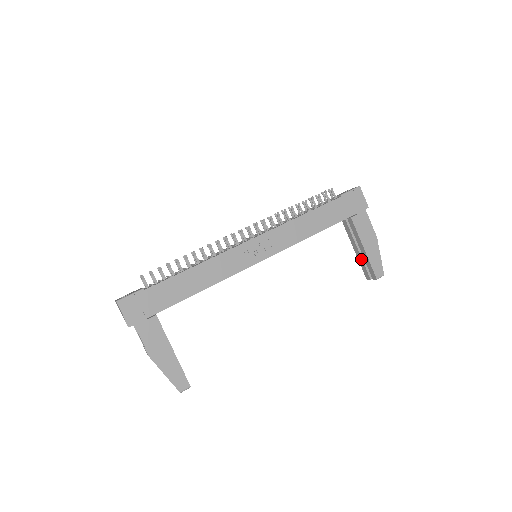
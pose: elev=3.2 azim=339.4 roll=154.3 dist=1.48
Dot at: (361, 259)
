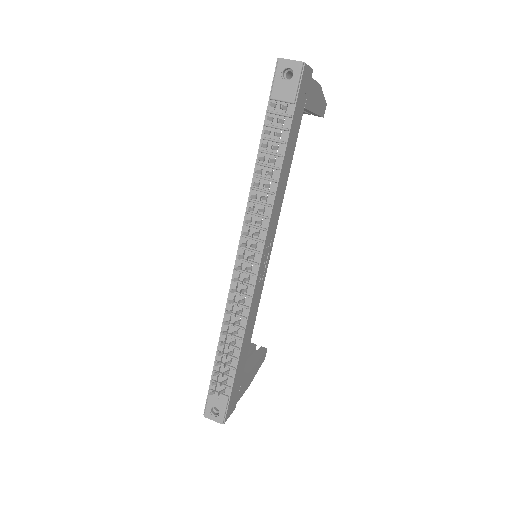
Dot at: occluded
